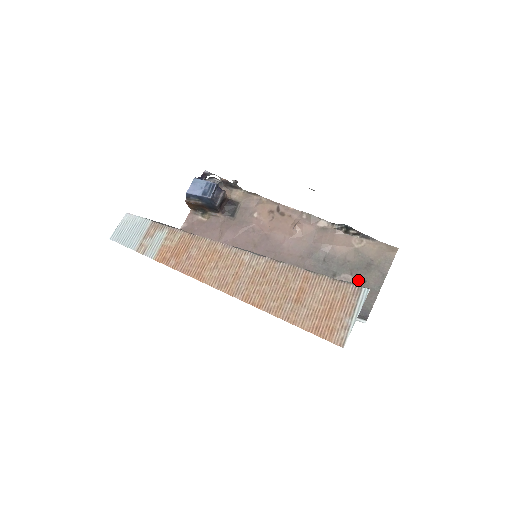
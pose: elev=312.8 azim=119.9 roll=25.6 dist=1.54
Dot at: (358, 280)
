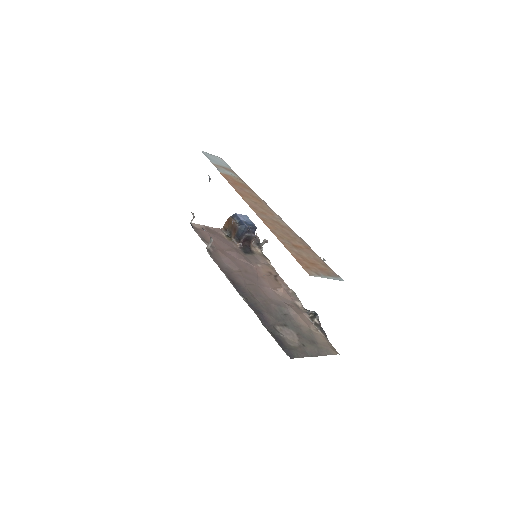
Dot at: (300, 341)
